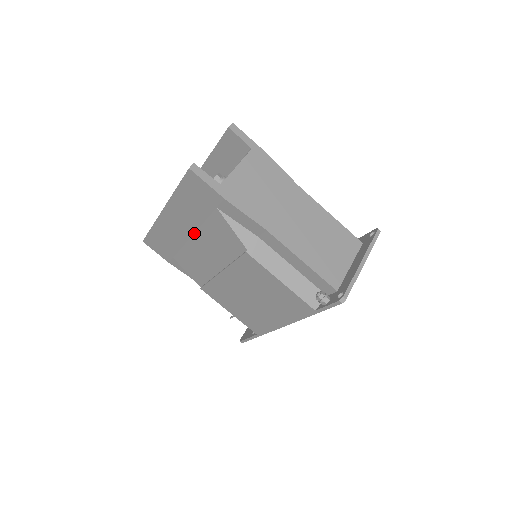
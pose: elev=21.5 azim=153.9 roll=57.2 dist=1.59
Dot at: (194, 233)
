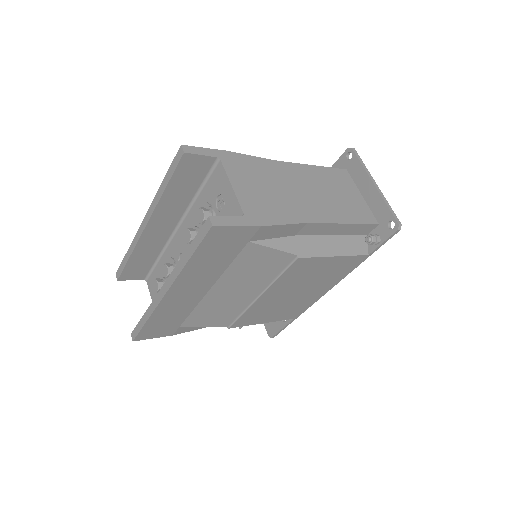
Dot at: (213, 285)
